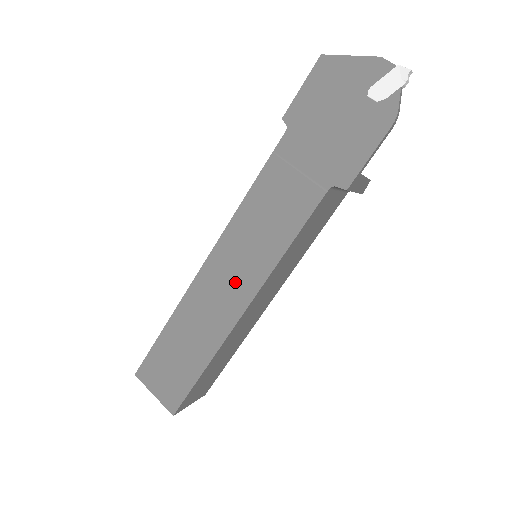
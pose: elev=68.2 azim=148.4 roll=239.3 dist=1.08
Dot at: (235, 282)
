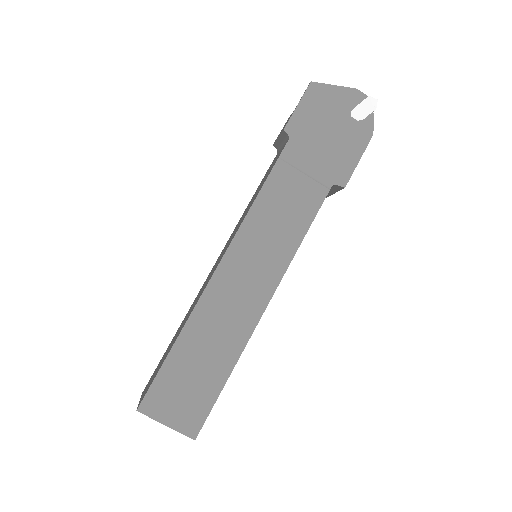
Dot at: (255, 279)
